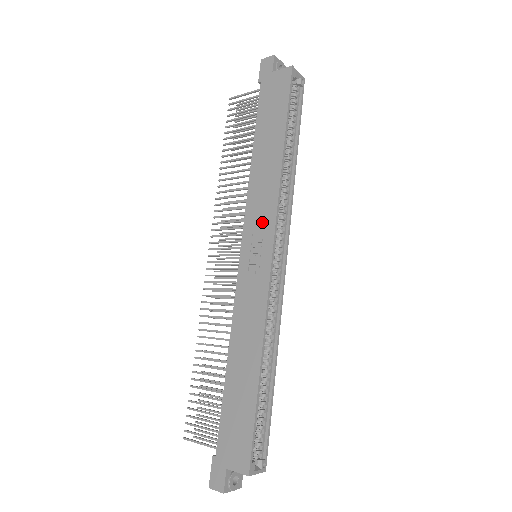
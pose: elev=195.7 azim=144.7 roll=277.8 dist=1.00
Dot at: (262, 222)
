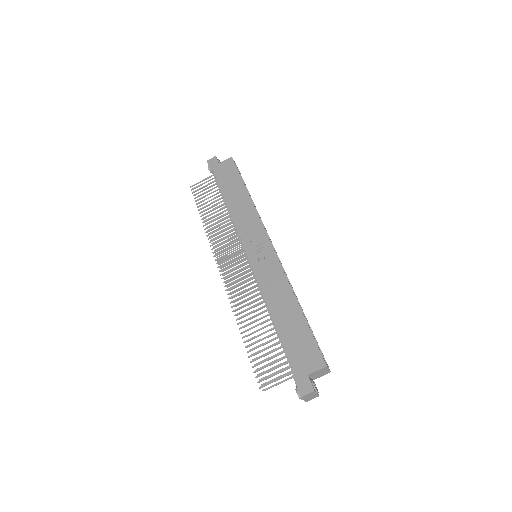
Dot at: (254, 232)
